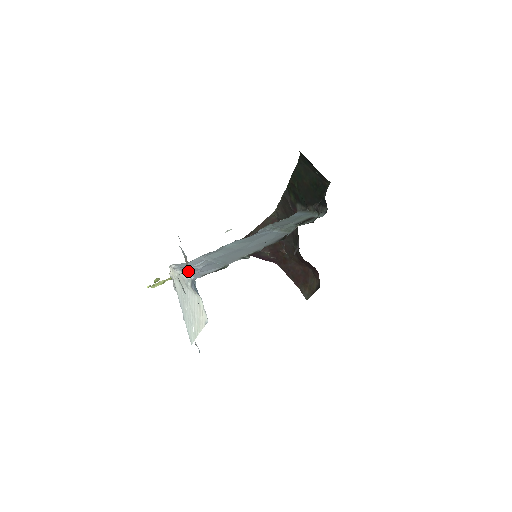
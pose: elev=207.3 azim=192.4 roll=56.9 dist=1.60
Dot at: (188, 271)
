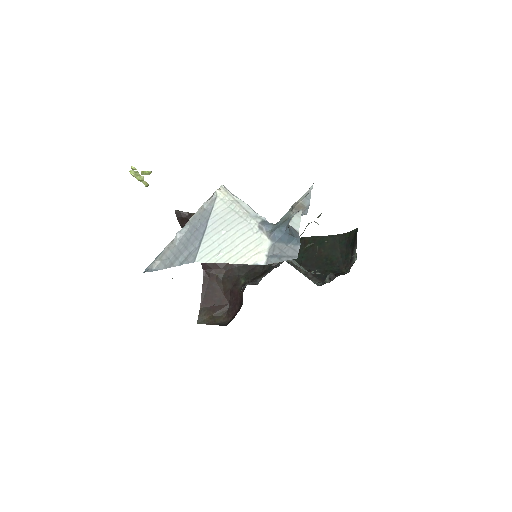
Dot at: occluded
